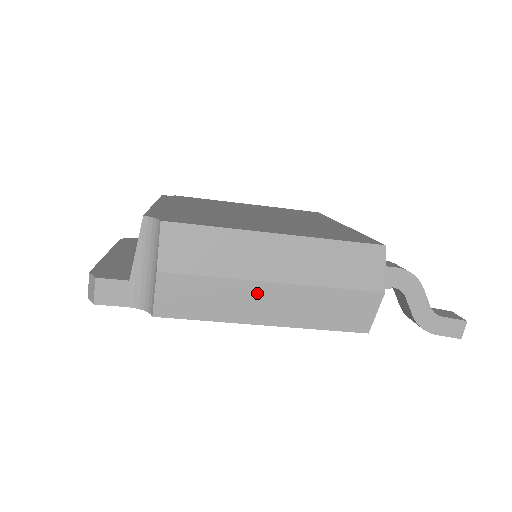
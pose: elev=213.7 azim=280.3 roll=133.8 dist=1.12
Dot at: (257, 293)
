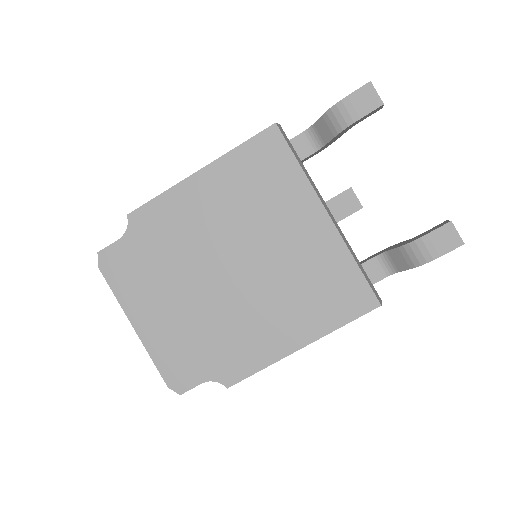
Dot at: occluded
